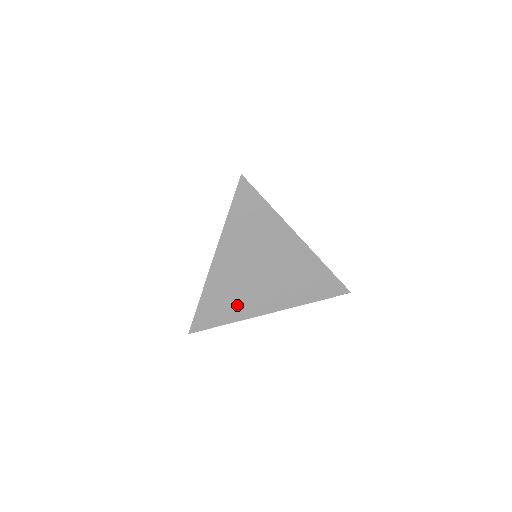
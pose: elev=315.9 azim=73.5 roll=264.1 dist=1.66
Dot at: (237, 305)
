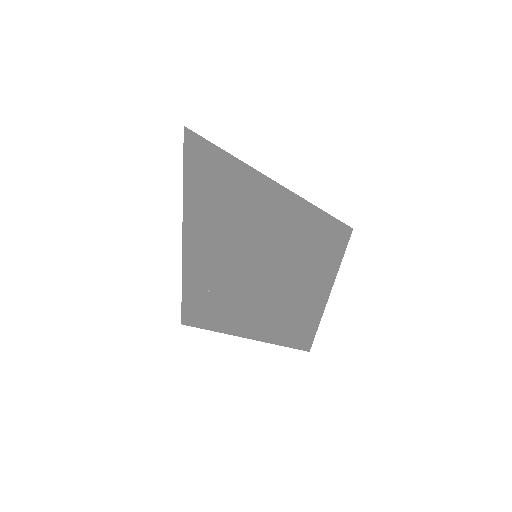
Dot at: occluded
